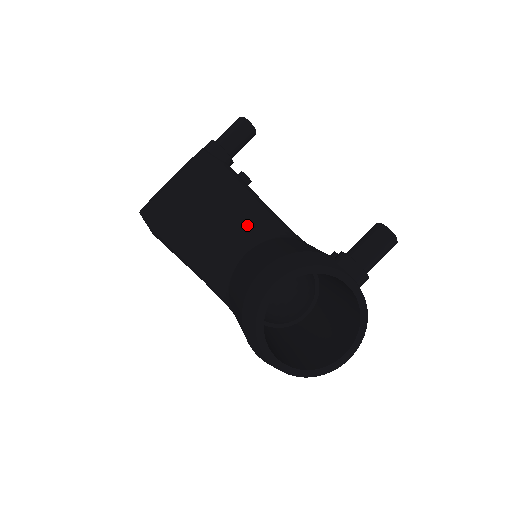
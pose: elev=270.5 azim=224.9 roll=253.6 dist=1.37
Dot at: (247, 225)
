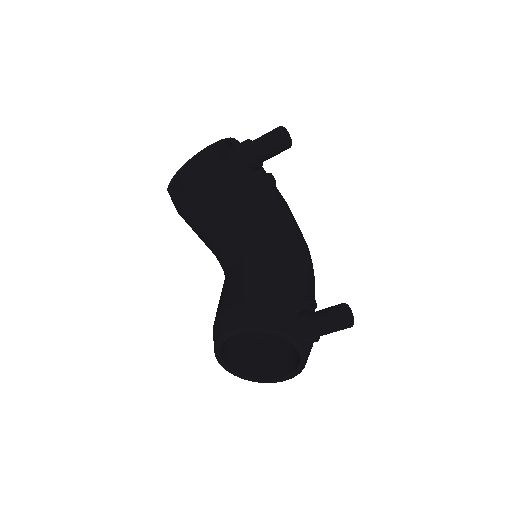
Dot at: (252, 237)
